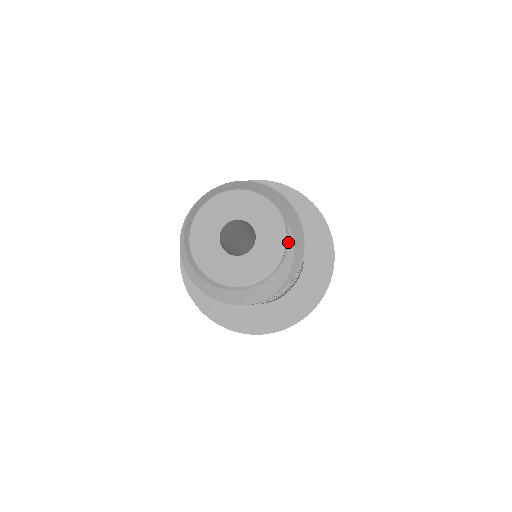
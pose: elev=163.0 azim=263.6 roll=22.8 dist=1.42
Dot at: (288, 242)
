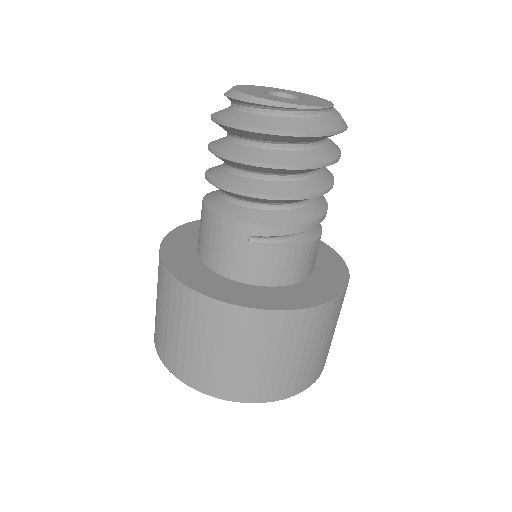
Dot at: occluded
